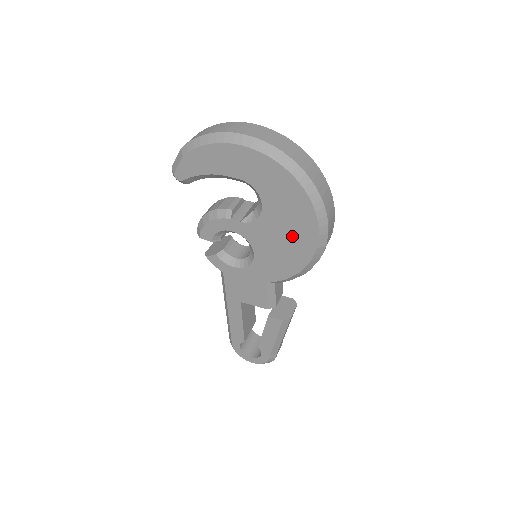
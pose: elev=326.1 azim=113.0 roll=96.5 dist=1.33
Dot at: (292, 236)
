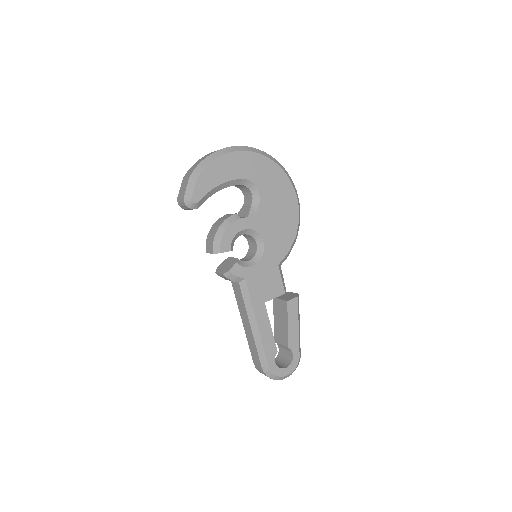
Dot at: (283, 208)
